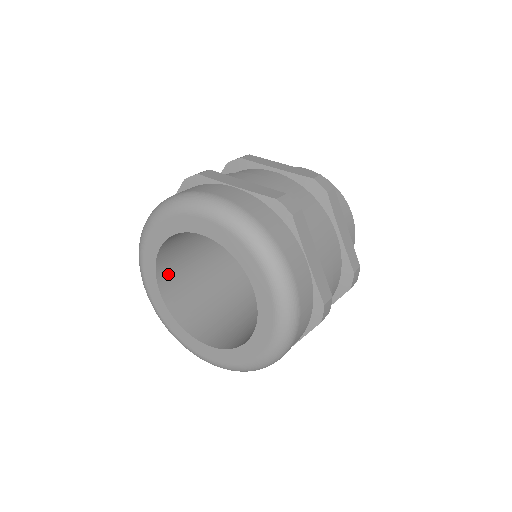
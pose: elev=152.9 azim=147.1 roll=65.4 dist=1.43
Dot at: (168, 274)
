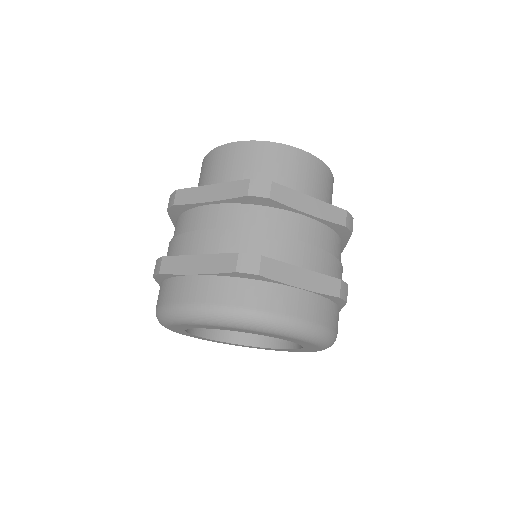
Dot at: occluded
